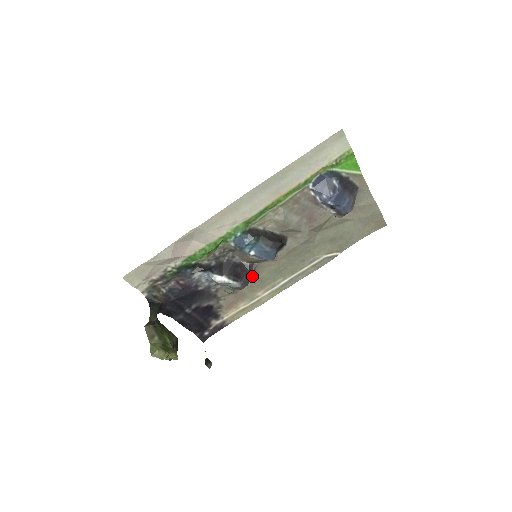
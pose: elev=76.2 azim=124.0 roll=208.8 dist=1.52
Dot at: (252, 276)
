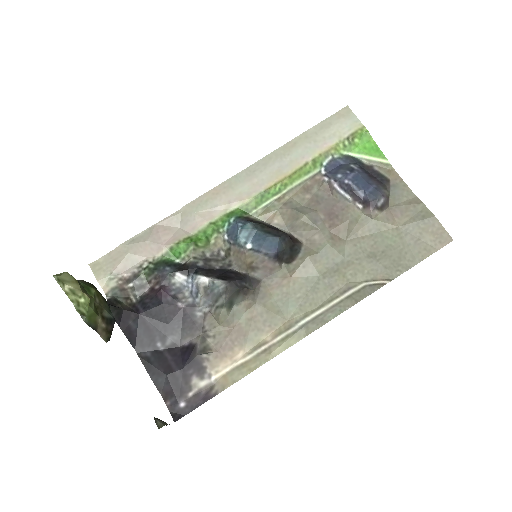
Dot at: (254, 299)
